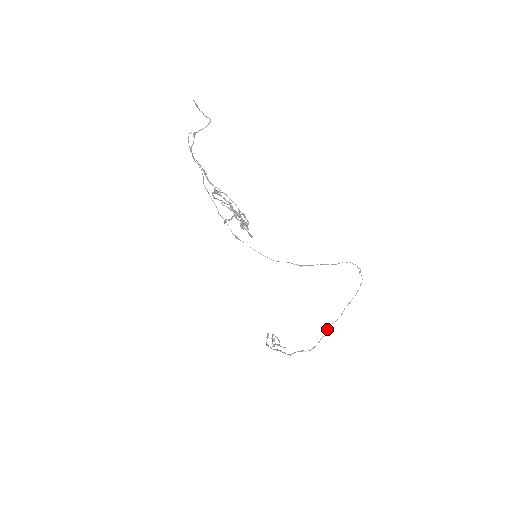
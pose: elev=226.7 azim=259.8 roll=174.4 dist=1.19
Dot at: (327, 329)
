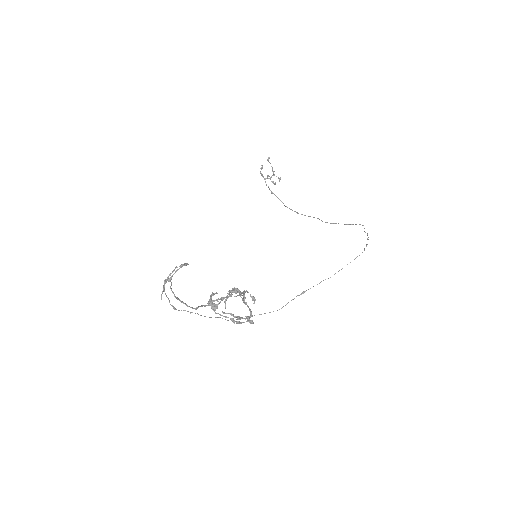
Dot at: (325, 222)
